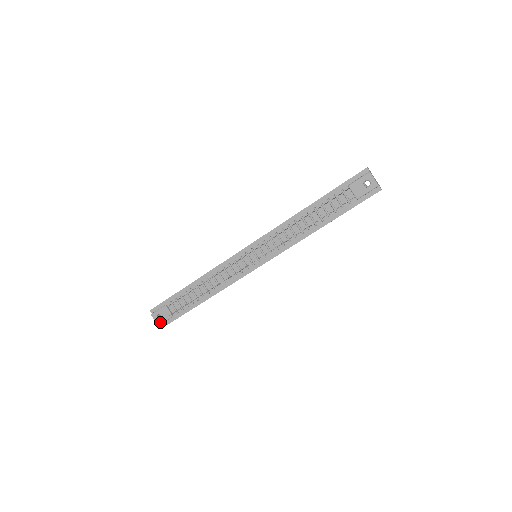
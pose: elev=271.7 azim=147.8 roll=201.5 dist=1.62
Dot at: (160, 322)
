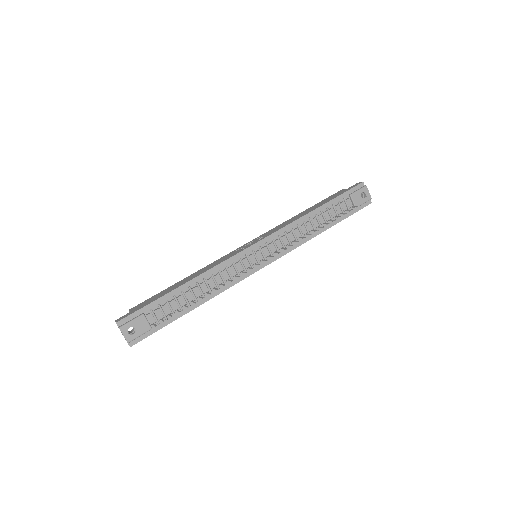
Dot at: (132, 337)
